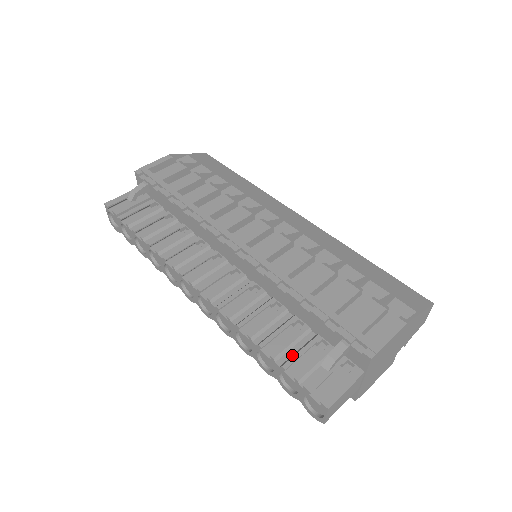
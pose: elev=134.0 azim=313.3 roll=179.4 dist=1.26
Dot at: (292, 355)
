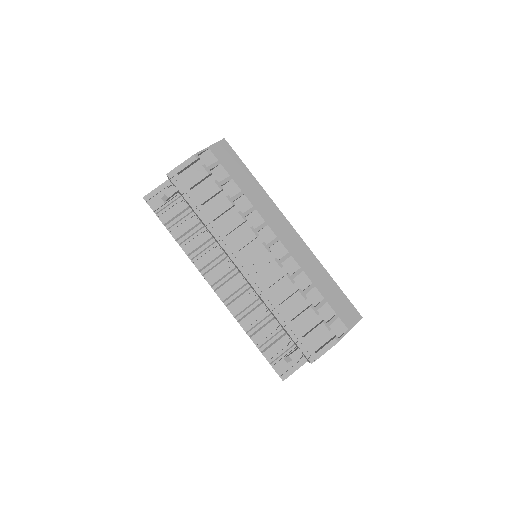
Dot at: (269, 345)
